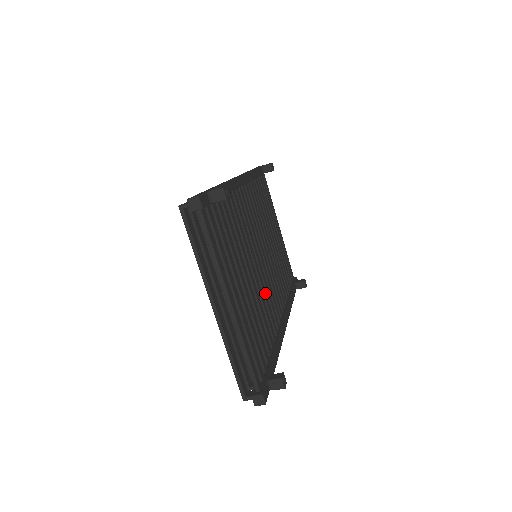
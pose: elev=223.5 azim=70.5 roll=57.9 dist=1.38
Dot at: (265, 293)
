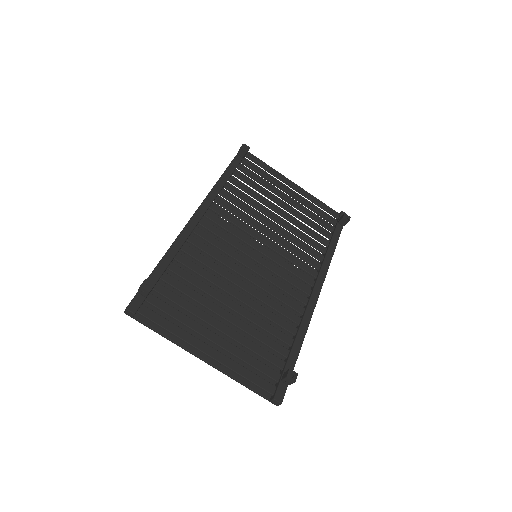
Dot at: (271, 290)
